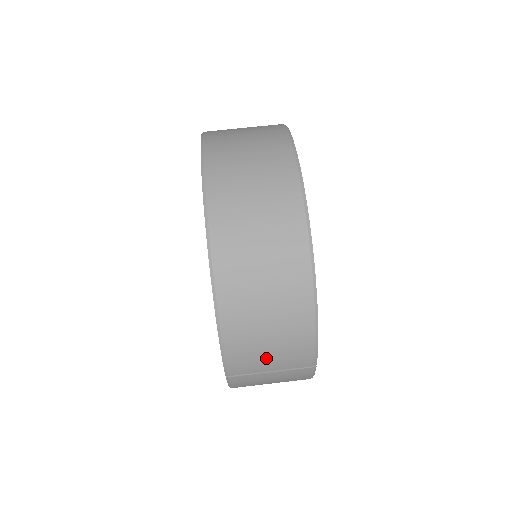
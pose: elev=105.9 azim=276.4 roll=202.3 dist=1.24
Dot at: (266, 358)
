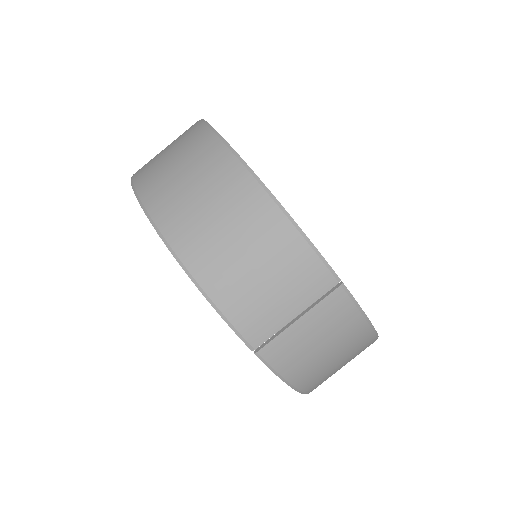
Dot at: (274, 298)
